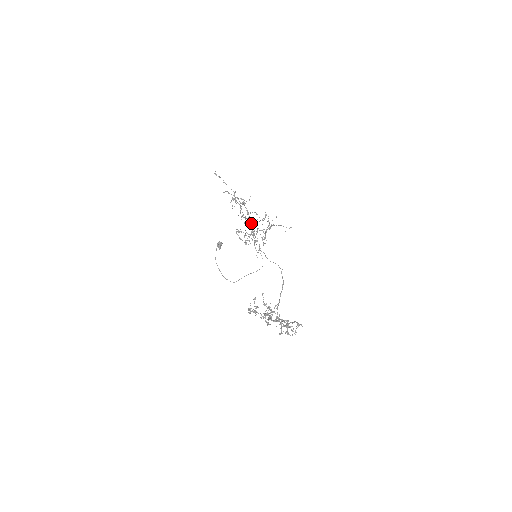
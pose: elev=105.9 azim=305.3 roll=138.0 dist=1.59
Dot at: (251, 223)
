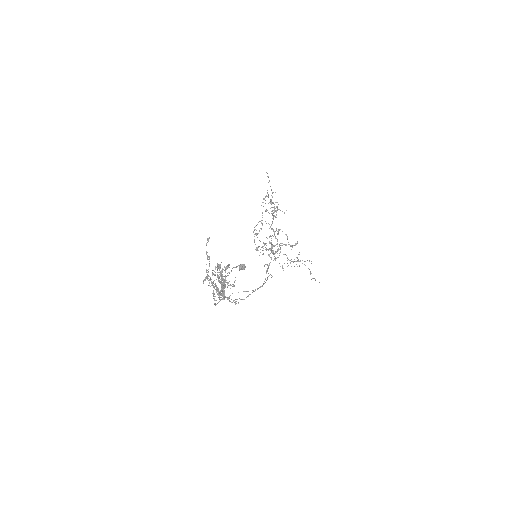
Dot at: (275, 238)
